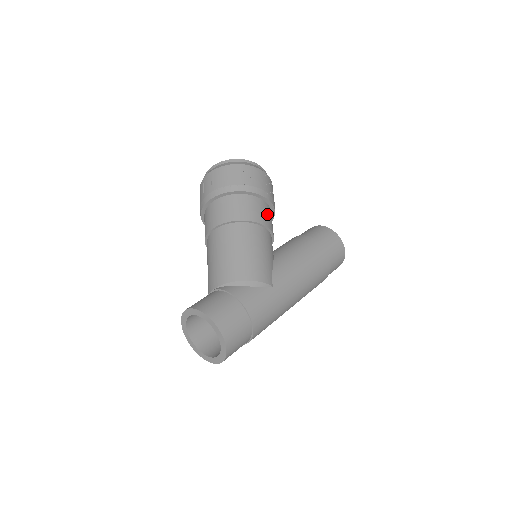
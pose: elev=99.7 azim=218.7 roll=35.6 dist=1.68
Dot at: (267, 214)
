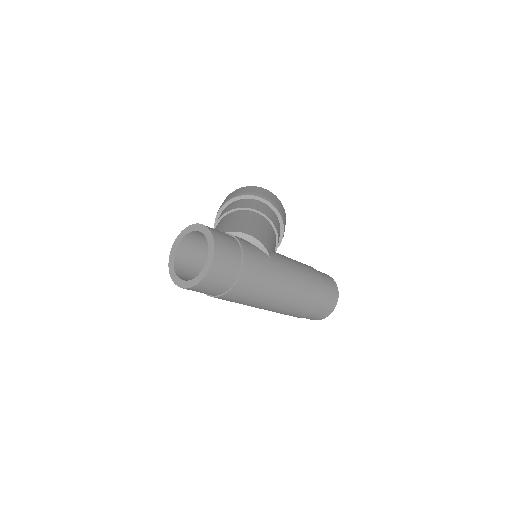
Dot at: (278, 225)
